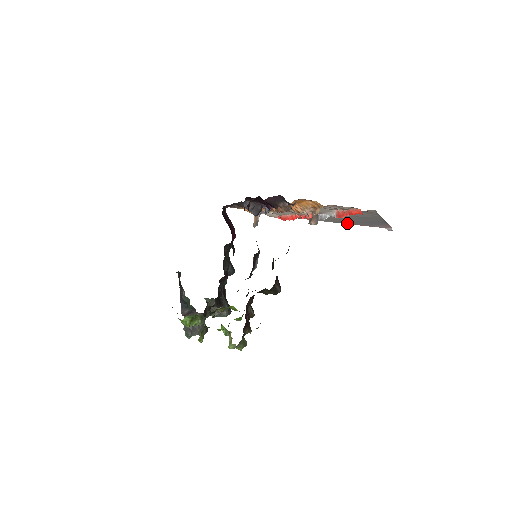
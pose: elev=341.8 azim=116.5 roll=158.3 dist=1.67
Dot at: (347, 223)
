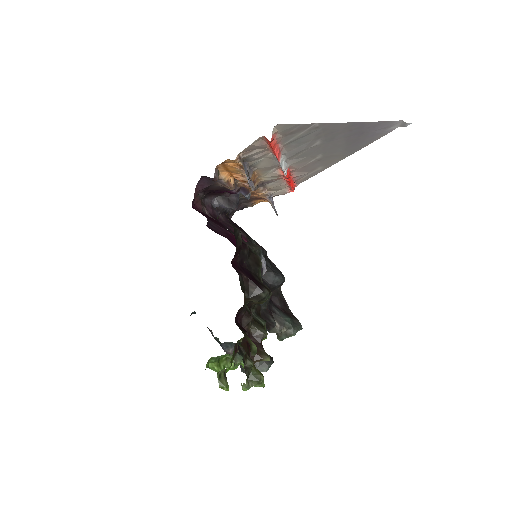
Dot at: (352, 151)
